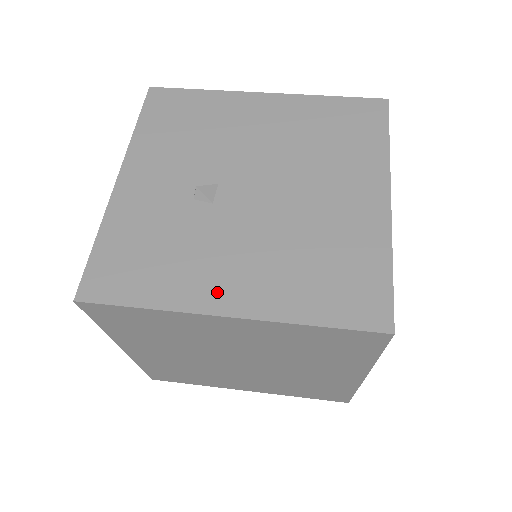
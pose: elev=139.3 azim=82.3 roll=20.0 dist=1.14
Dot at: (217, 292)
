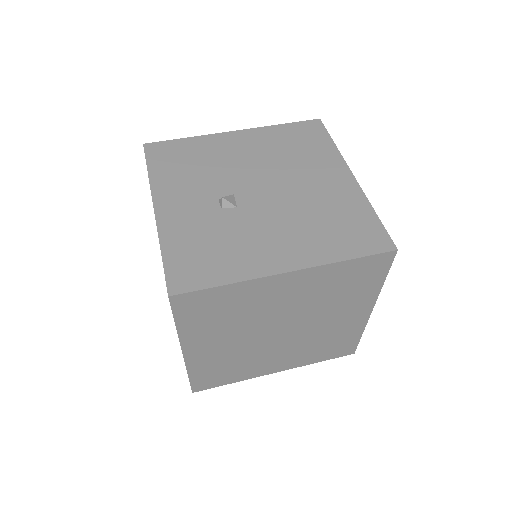
Dot at: (272, 260)
